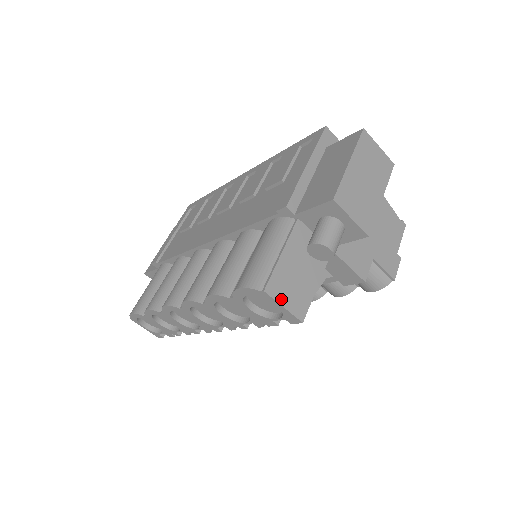
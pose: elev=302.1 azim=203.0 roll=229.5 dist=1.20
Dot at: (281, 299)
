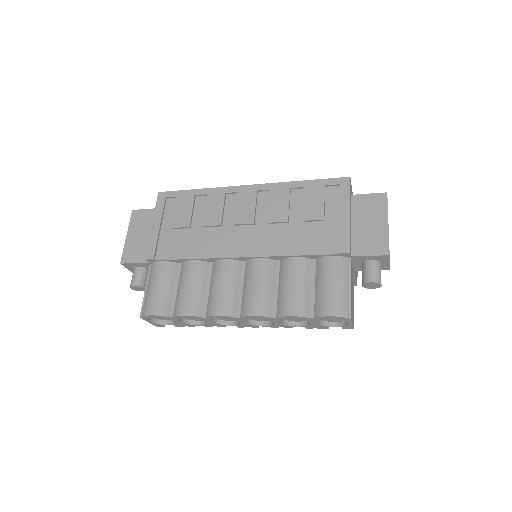
Dot at: (352, 319)
